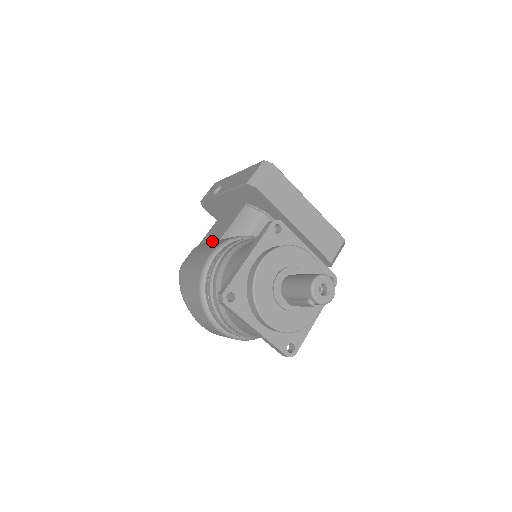
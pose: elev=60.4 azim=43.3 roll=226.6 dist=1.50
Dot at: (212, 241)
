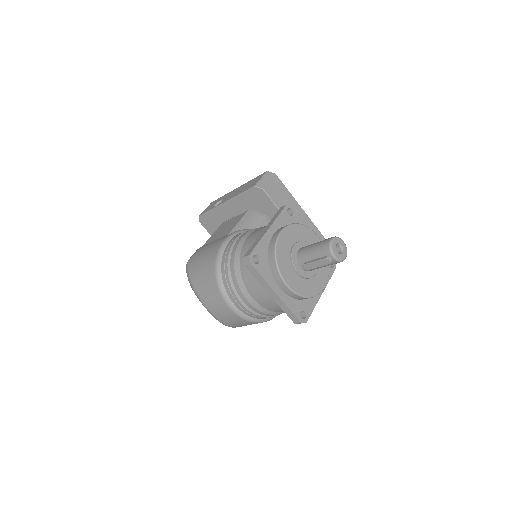
Dot at: occluded
